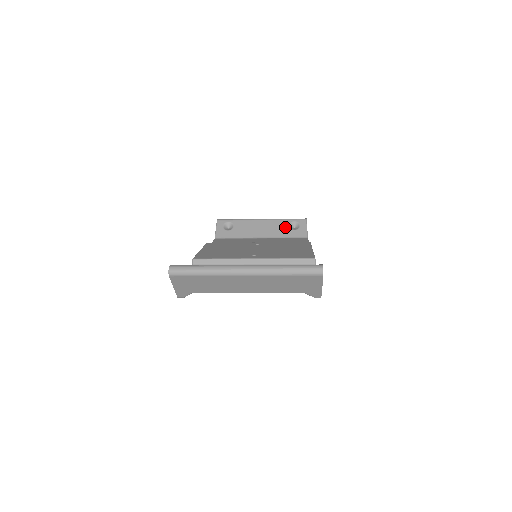
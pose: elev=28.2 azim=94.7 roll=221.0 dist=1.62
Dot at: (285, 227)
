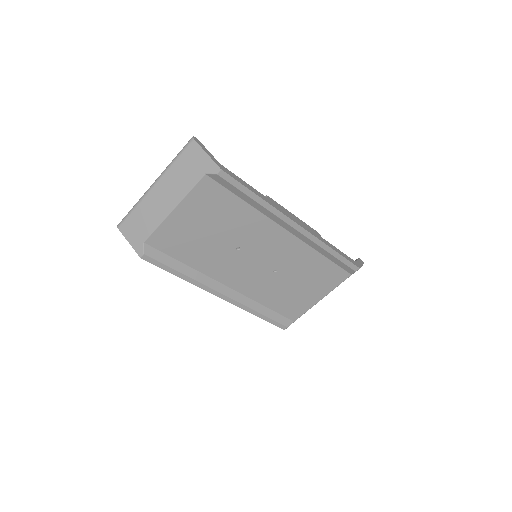
Dot at: occluded
